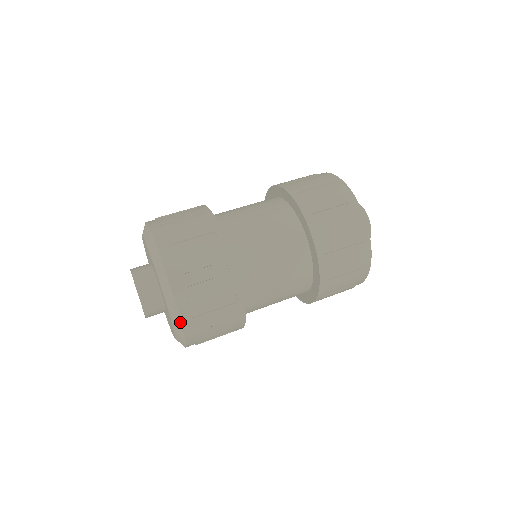
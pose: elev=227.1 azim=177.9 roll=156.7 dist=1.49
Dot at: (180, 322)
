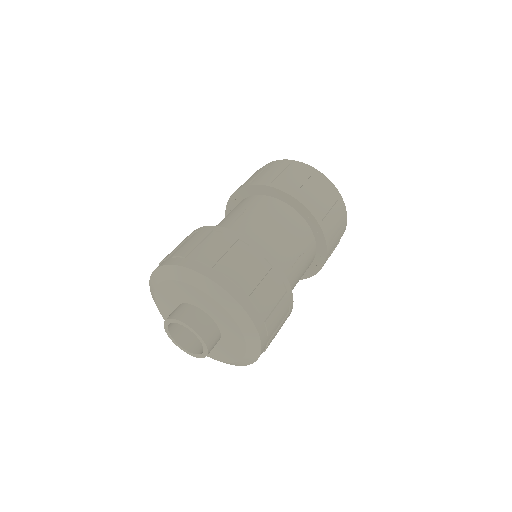
Dot at: (235, 365)
